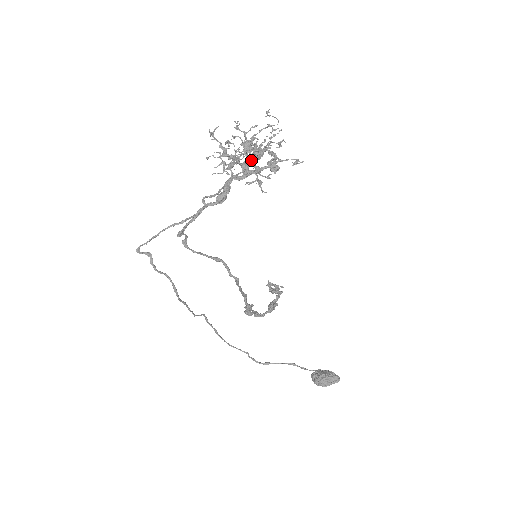
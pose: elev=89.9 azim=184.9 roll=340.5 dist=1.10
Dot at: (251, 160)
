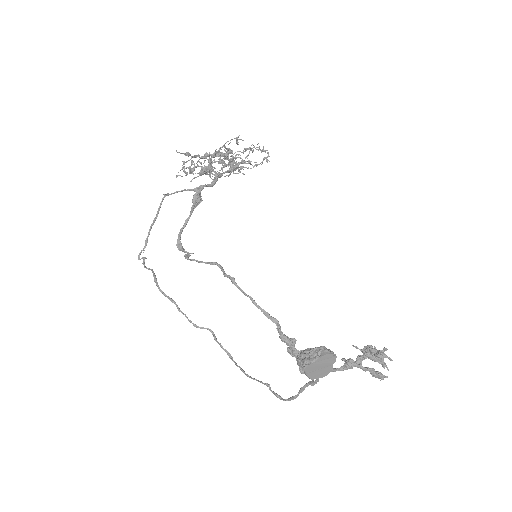
Dot at: (227, 171)
